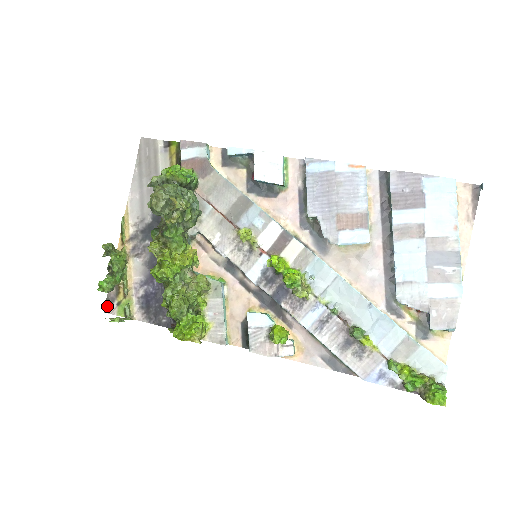
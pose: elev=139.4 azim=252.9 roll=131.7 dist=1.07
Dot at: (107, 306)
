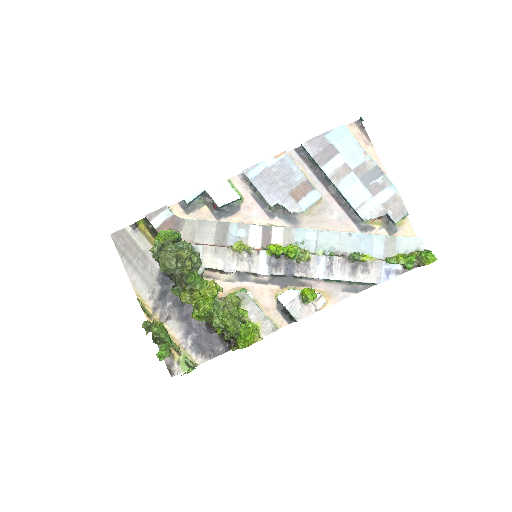
Dot at: (171, 371)
